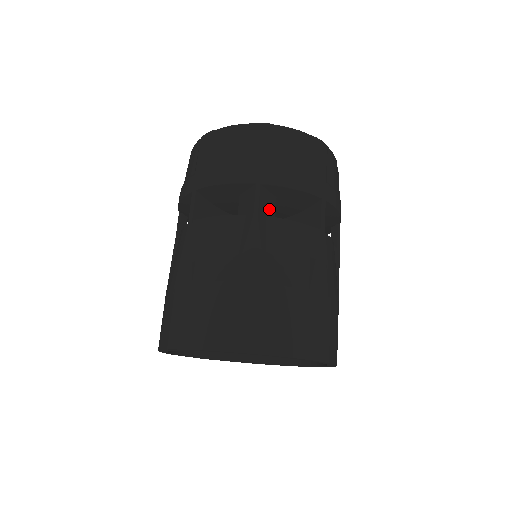
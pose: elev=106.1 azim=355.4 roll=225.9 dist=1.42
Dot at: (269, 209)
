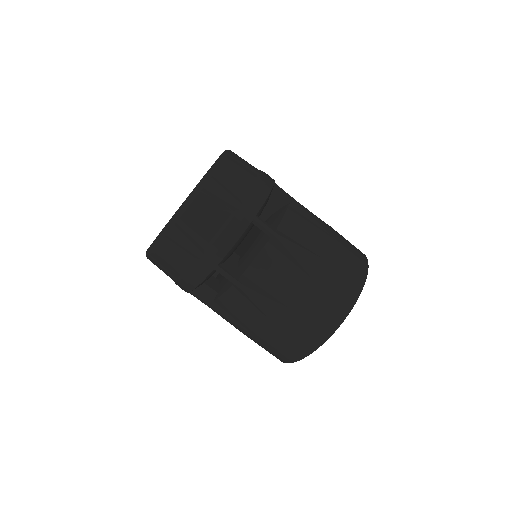
Dot at: (210, 295)
